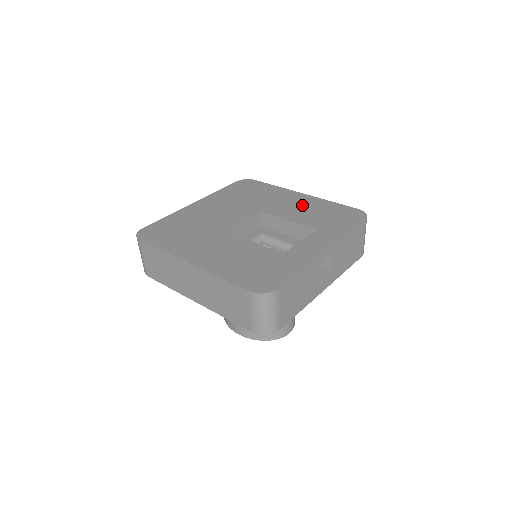
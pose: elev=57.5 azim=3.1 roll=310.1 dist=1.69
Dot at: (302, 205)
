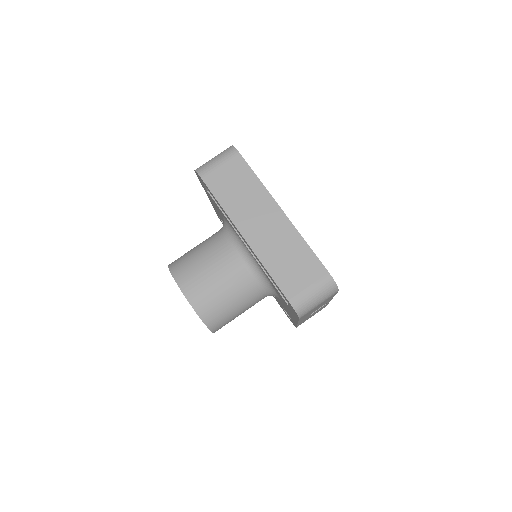
Dot at: occluded
